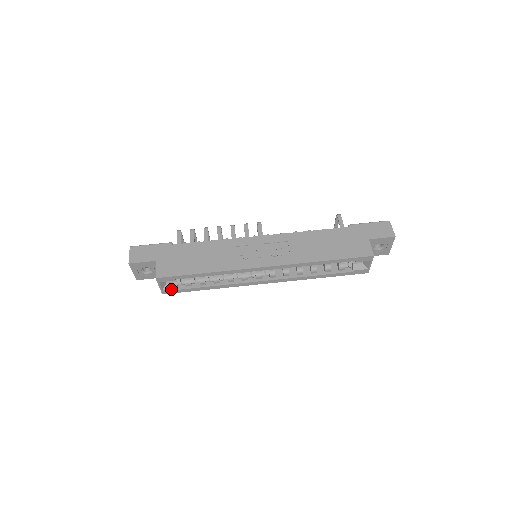
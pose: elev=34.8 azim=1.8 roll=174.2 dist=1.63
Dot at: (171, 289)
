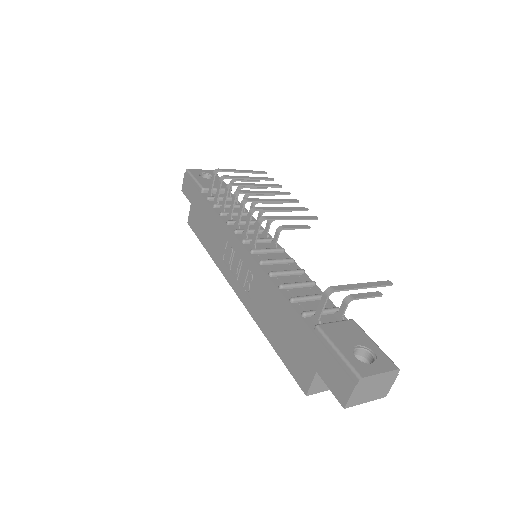
Dot at: occluded
